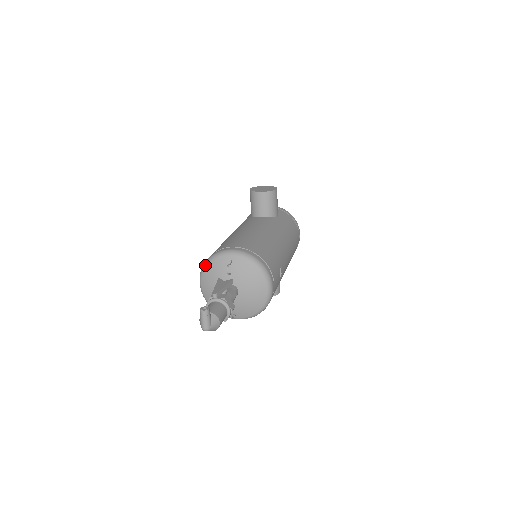
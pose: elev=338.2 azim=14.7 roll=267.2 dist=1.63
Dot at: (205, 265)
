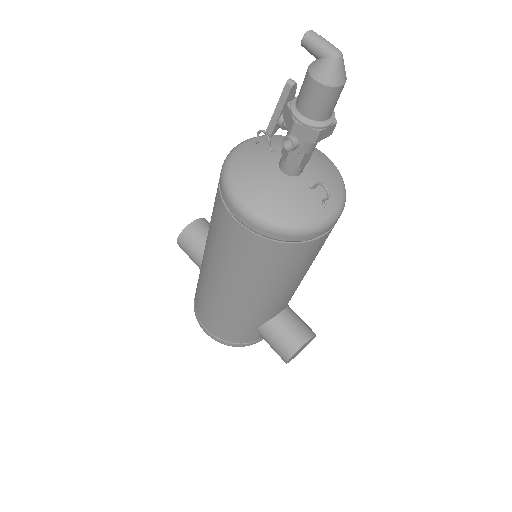
Dot at: (226, 173)
